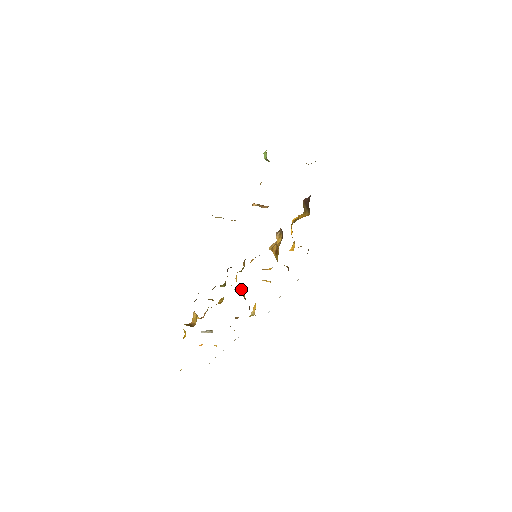
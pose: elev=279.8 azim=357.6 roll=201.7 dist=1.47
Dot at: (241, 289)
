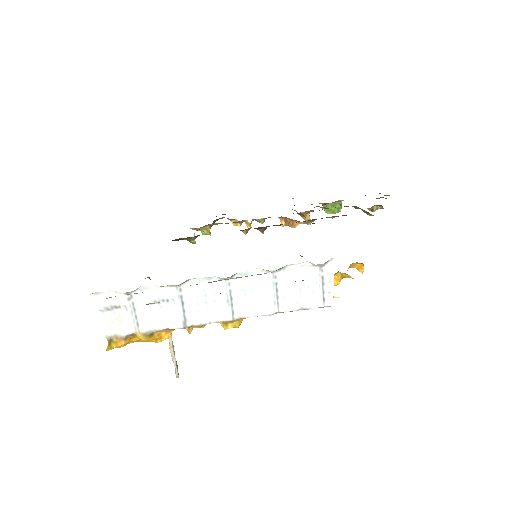
Dot at: occluded
